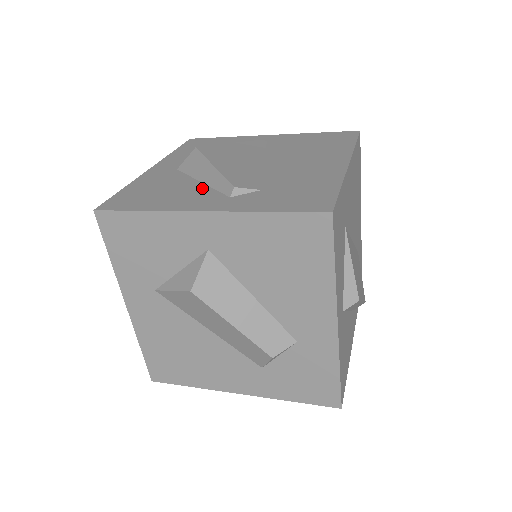
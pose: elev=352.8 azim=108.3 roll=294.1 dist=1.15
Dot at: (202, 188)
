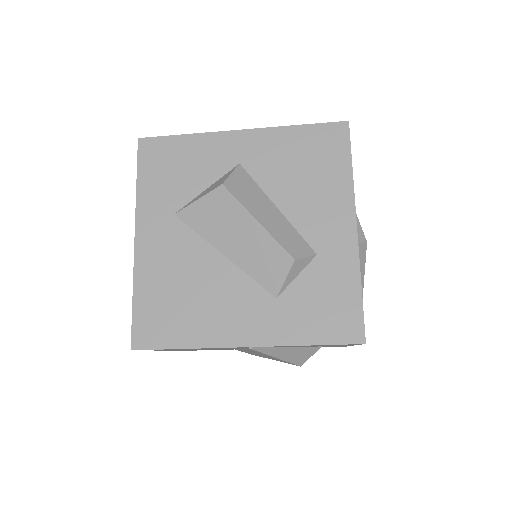
Dot at: occluded
